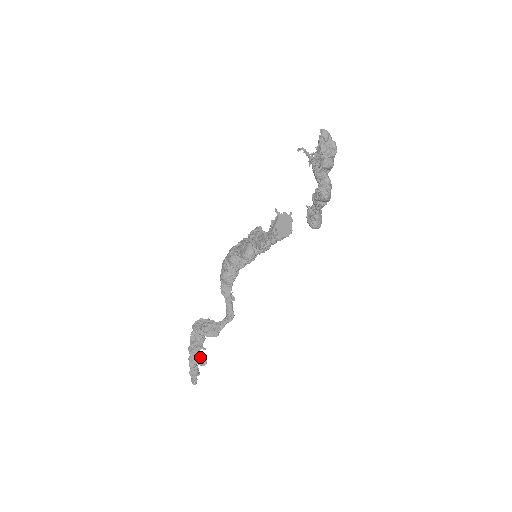
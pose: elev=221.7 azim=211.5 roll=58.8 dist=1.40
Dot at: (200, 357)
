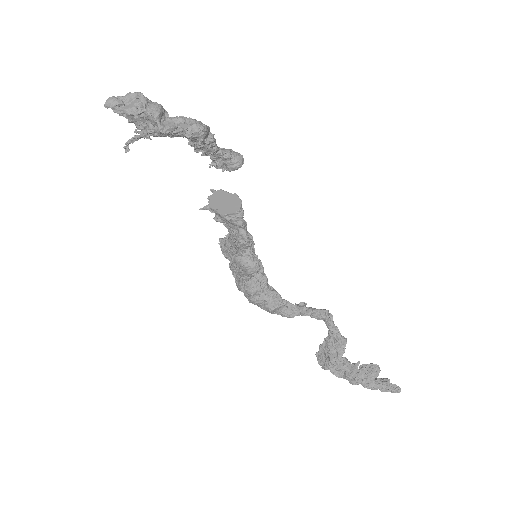
Dot at: (367, 372)
